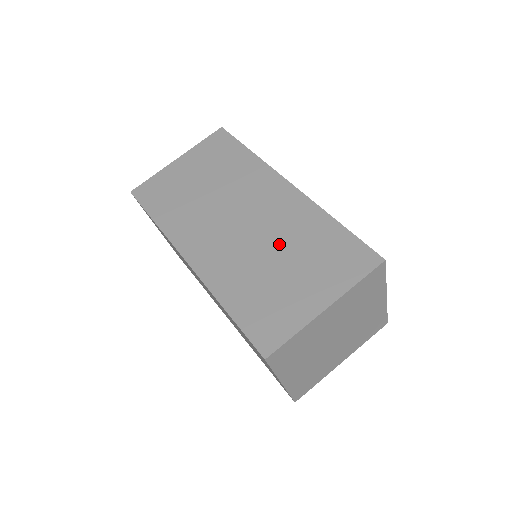
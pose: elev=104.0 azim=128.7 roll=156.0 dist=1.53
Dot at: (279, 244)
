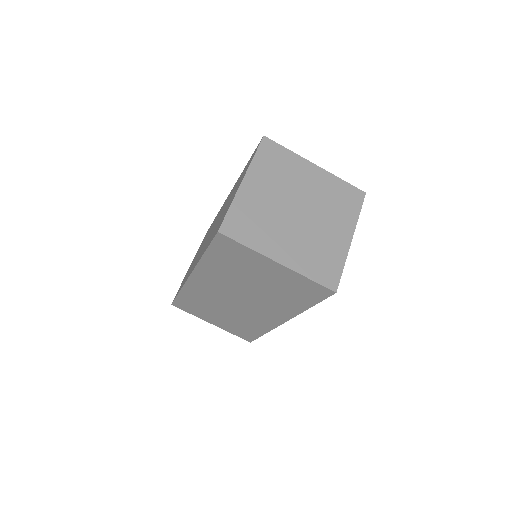
Dot at: occluded
